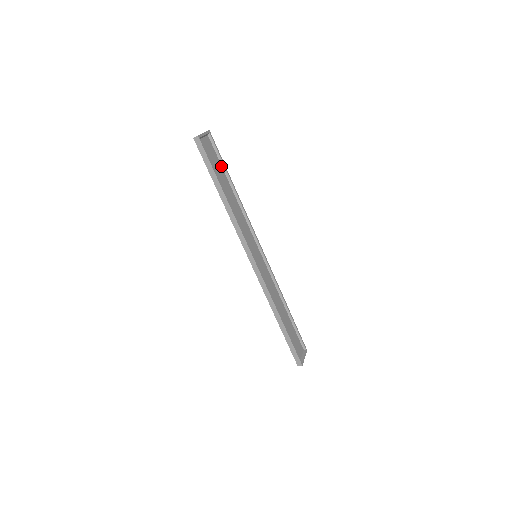
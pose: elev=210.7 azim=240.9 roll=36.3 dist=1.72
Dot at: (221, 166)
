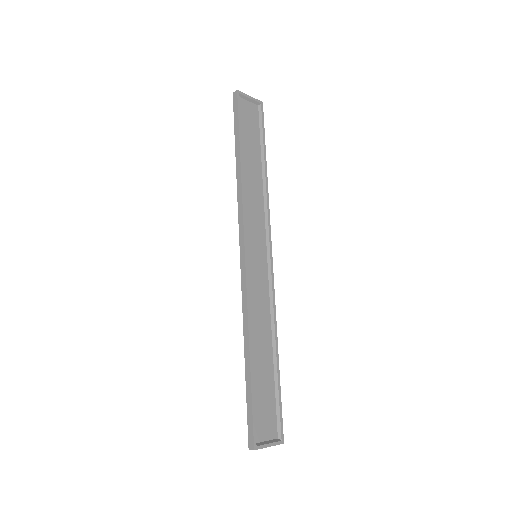
Dot at: (259, 141)
